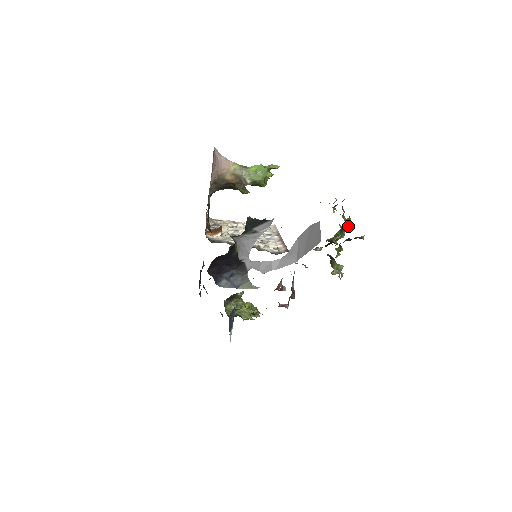
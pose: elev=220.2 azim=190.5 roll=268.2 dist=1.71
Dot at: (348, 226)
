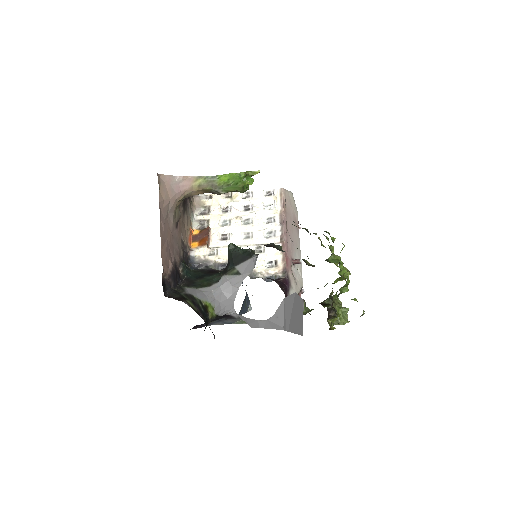
Dot at: occluded
